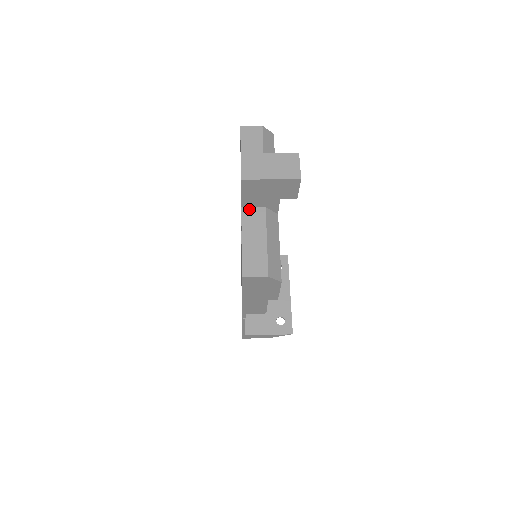
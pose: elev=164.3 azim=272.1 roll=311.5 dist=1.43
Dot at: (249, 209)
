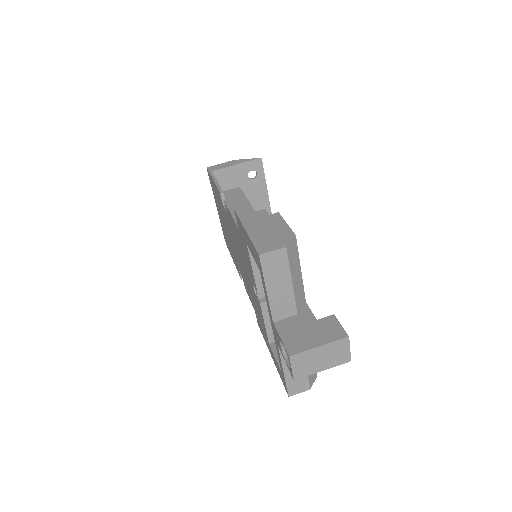
Dot at: occluded
